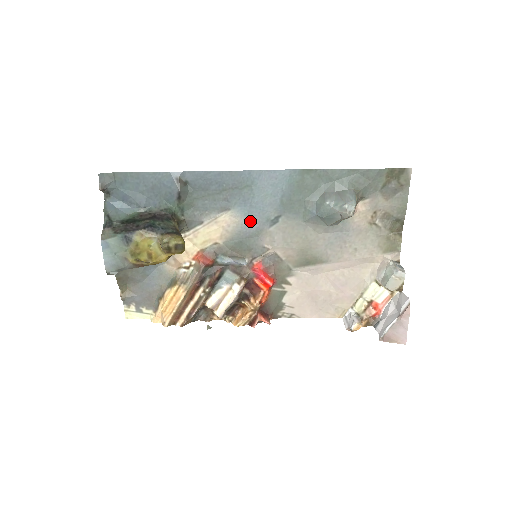
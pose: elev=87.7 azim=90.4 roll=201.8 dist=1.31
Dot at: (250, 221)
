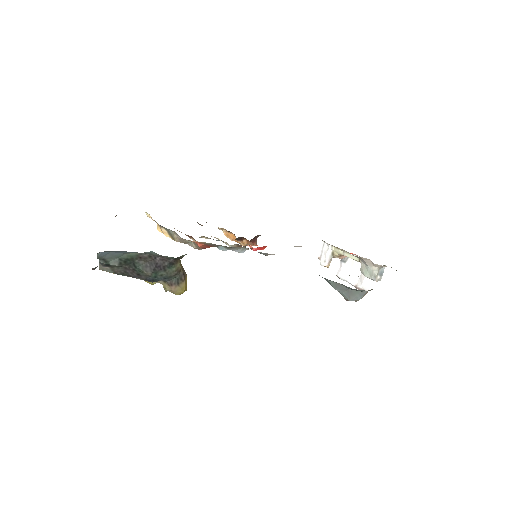
Dot at: occluded
